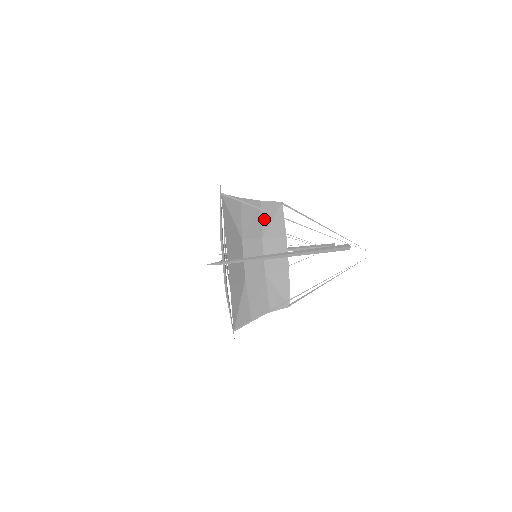
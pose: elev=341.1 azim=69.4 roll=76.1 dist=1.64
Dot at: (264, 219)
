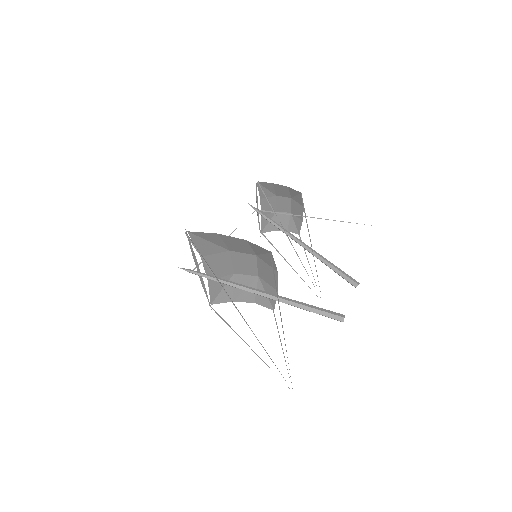
Dot at: (255, 249)
